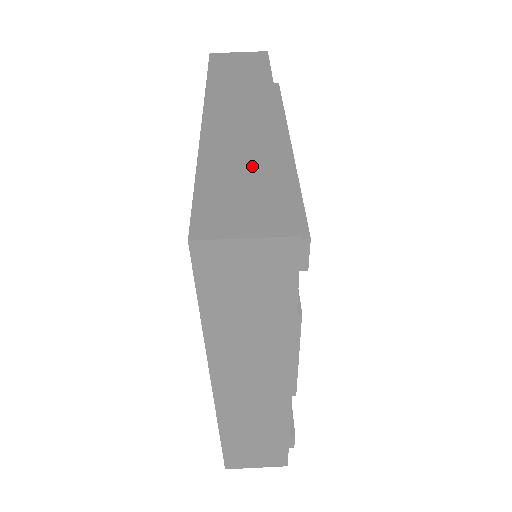
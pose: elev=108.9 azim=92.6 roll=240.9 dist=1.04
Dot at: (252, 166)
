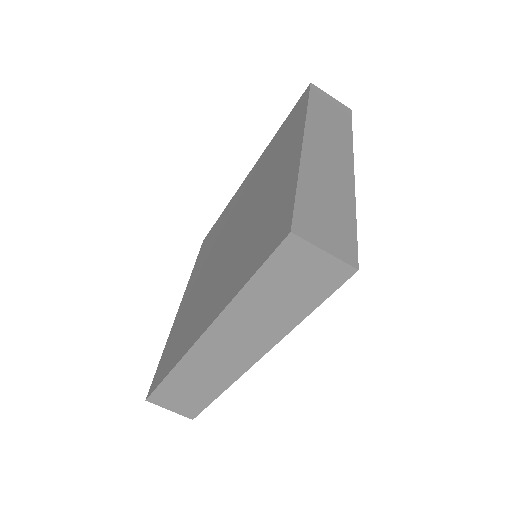
Dot at: (201, 386)
